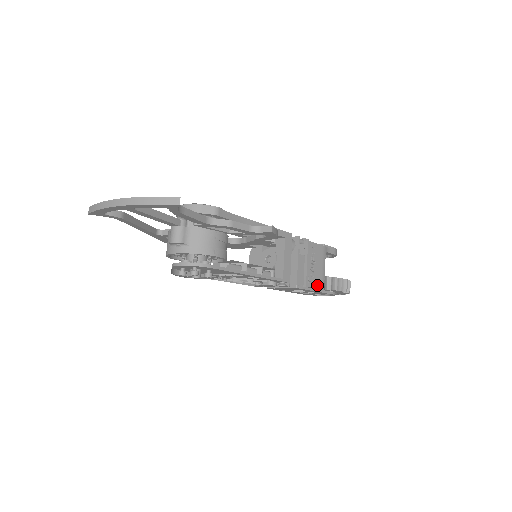
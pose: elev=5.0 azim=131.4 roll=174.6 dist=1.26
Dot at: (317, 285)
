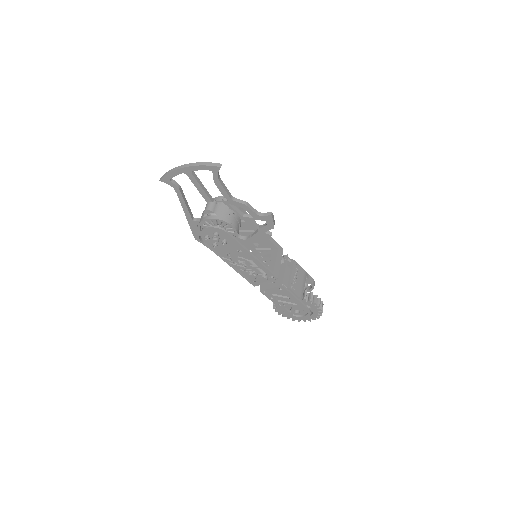
Dot at: (297, 293)
